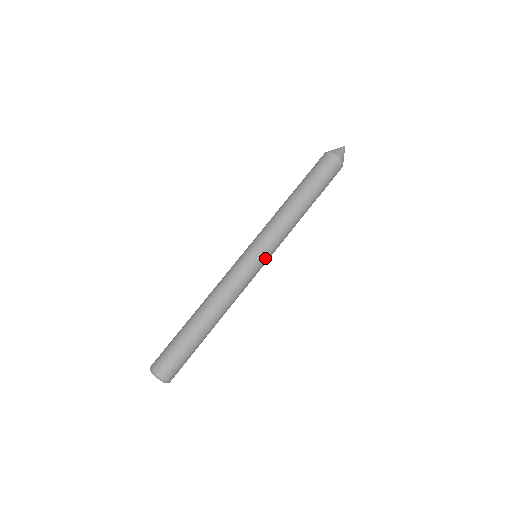
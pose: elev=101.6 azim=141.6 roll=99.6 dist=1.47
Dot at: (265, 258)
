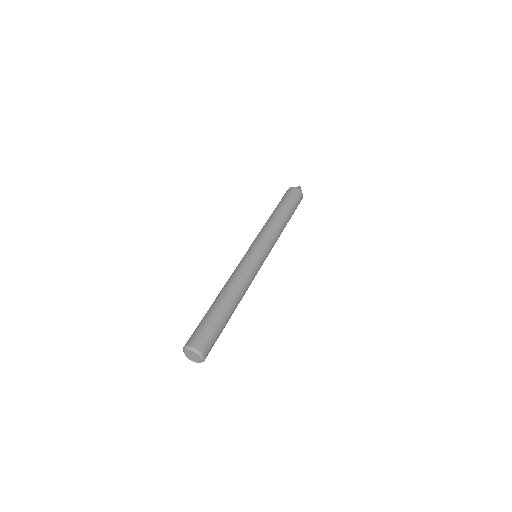
Dot at: (258, 248)
